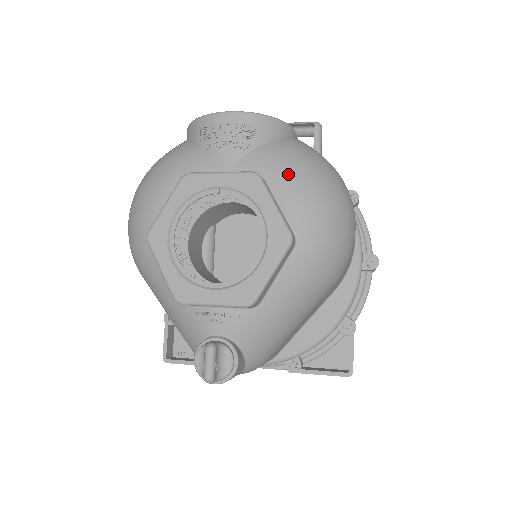
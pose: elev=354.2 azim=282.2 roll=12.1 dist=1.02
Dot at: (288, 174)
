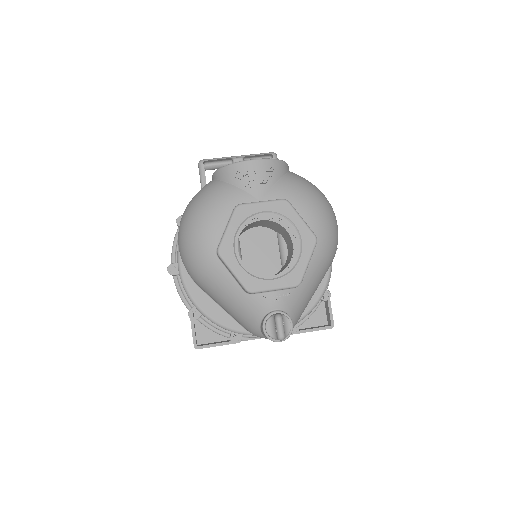
Dot at: (302, 198)
